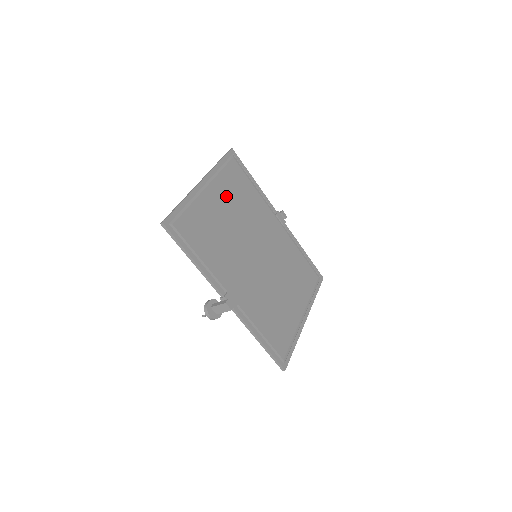
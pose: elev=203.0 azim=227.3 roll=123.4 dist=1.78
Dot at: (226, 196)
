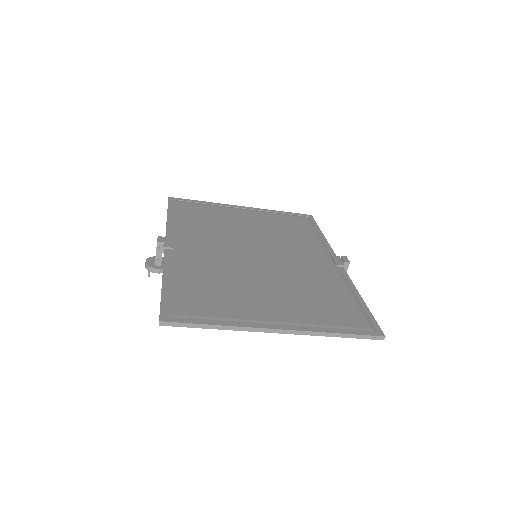
Dot at: (263, 221)
